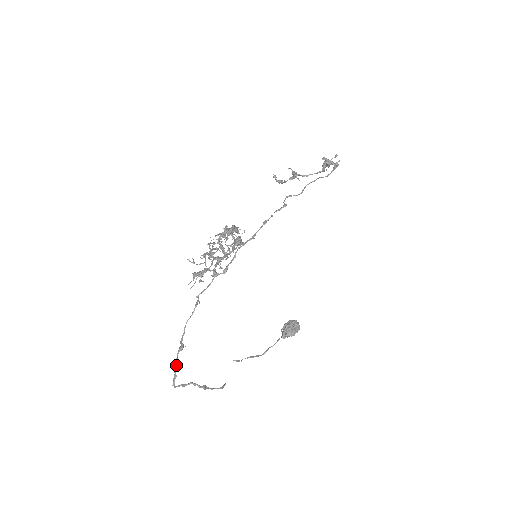
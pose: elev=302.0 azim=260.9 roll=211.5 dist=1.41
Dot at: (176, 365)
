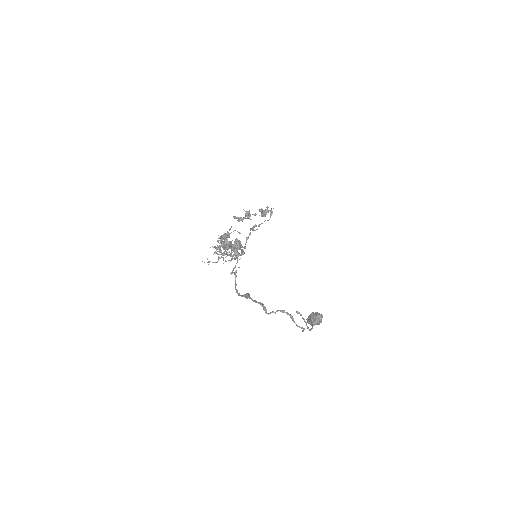
Dot at: (255, 300)
